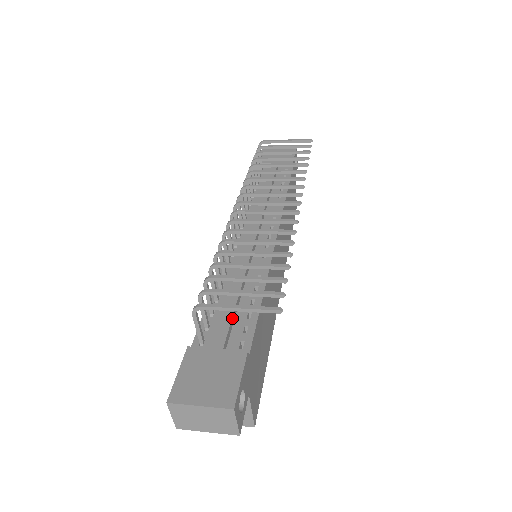
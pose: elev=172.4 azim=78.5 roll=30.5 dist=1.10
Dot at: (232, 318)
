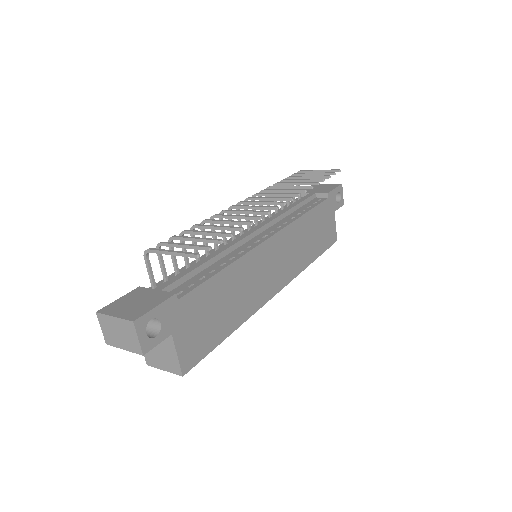
Dot at: (185, 276)
